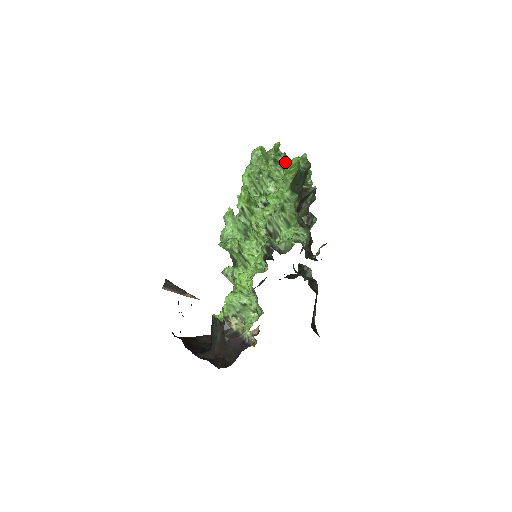
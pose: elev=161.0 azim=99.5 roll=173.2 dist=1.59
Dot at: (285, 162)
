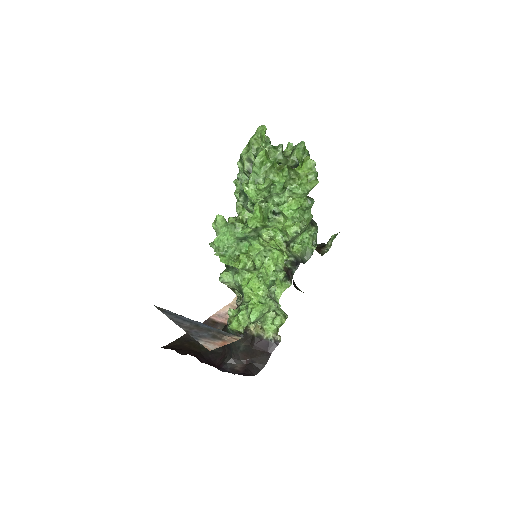
Dot at: (284, 157)
